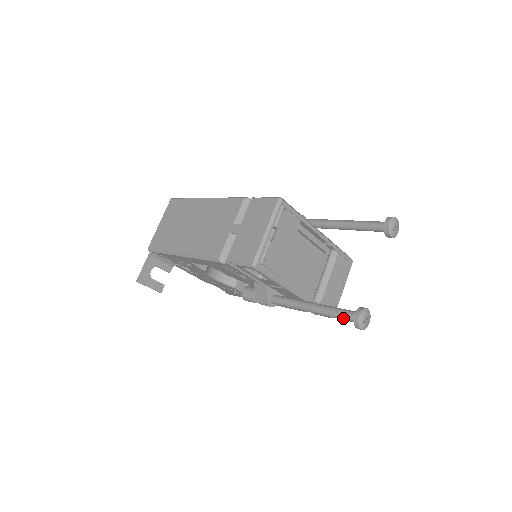
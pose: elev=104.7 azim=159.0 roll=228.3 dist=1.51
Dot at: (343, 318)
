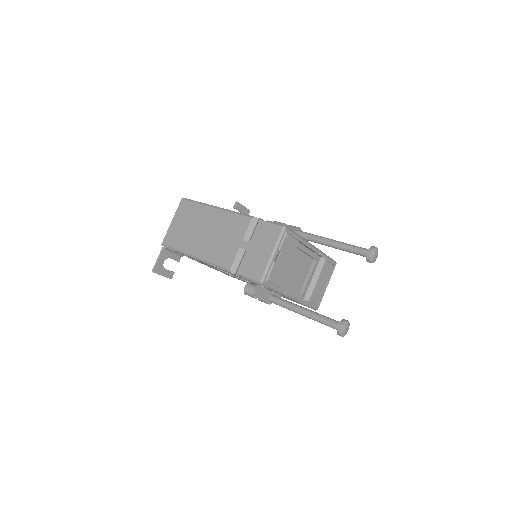
Dot at: (328, 325)
